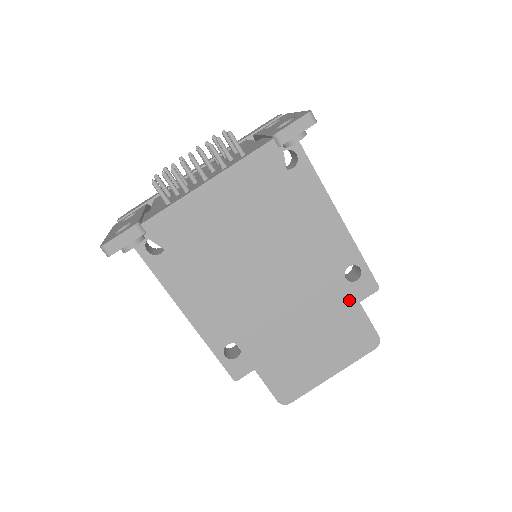
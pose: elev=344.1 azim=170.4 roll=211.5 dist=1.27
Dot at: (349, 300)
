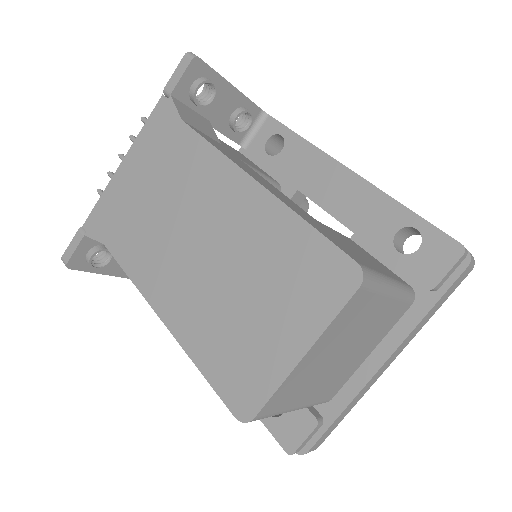
Dot at: (287, 222)
